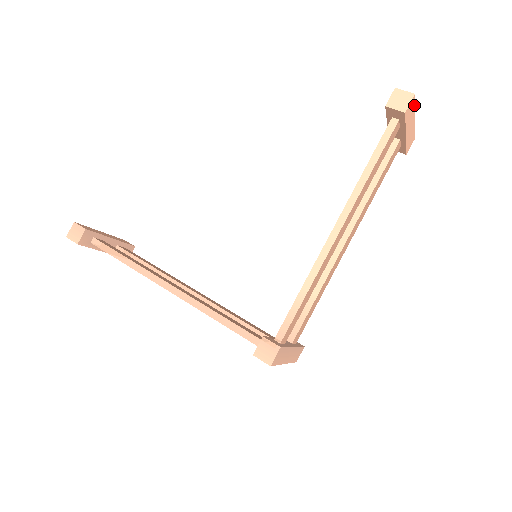
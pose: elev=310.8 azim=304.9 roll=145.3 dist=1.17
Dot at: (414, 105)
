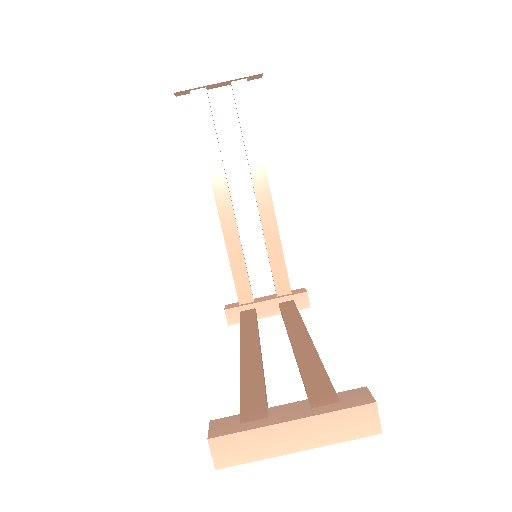
Dot at: (247, 461)
